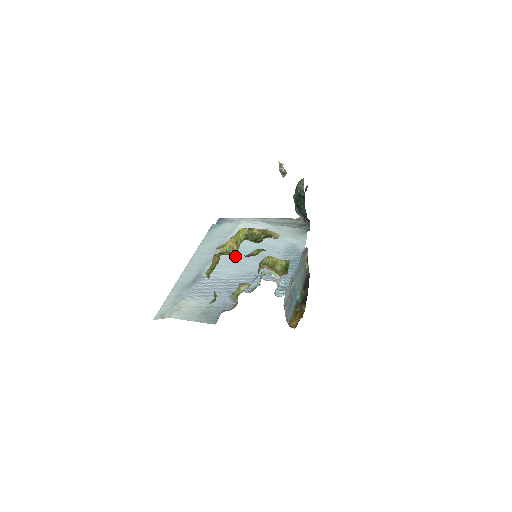
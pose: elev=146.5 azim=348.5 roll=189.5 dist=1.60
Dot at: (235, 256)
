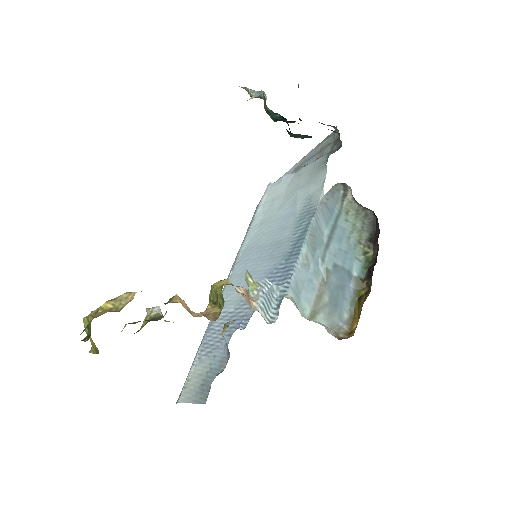
Dot at: (247, 262)
